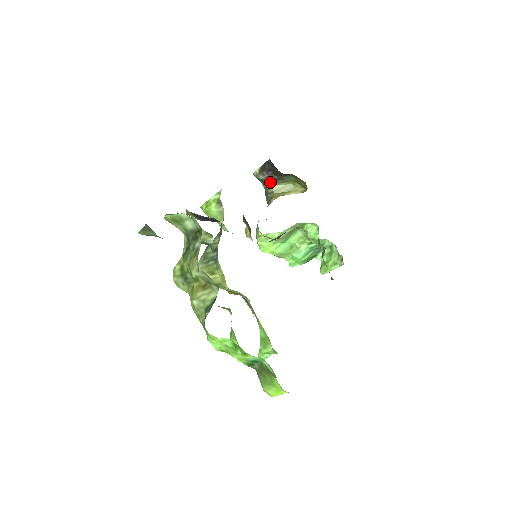
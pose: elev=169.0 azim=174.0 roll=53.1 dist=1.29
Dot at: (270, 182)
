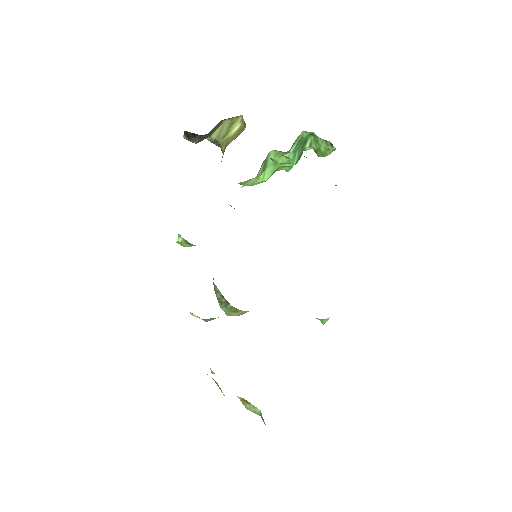
Dot at: (205, 138)
